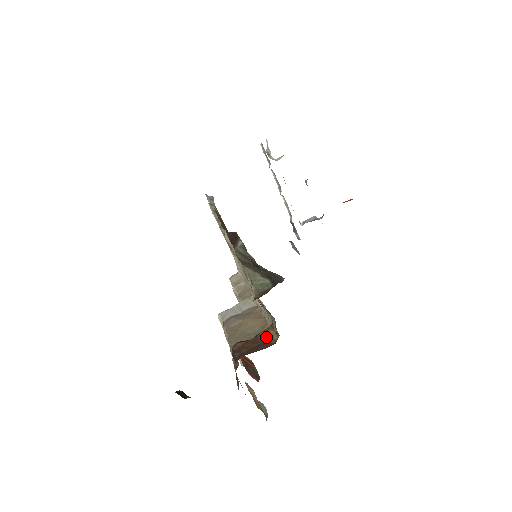
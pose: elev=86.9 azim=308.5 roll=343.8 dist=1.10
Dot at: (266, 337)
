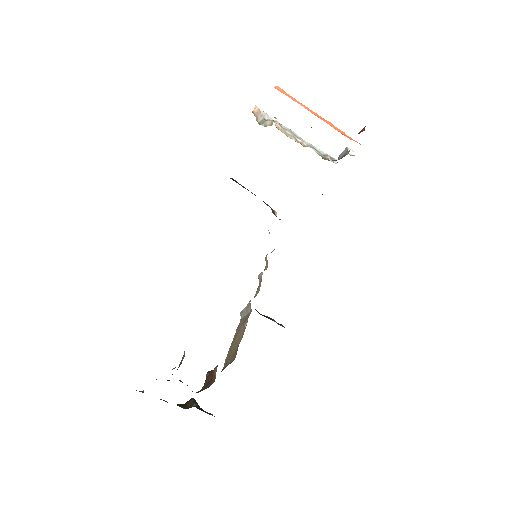
Dot at: (214, 374)
